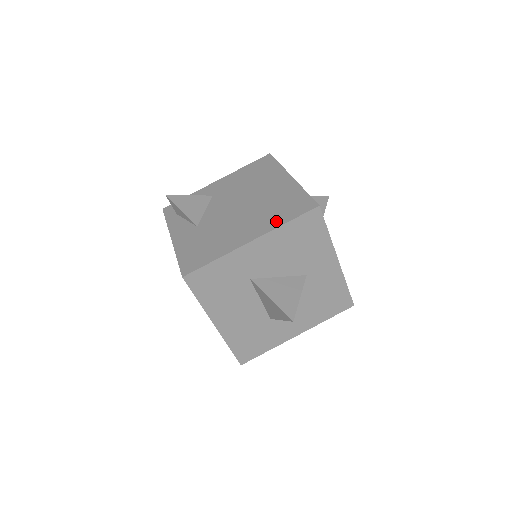
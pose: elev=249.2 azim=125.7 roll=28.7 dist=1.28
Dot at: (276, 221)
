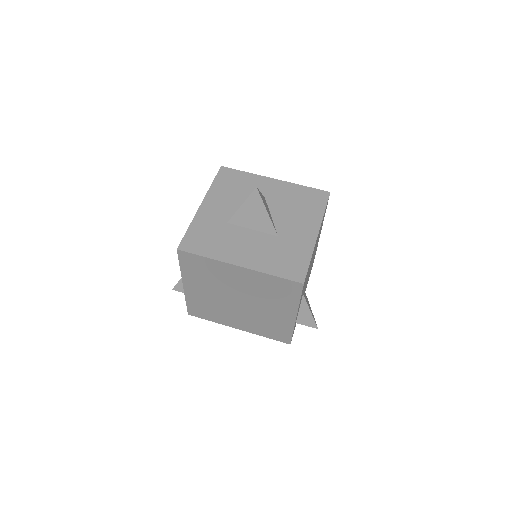
Dot at: occluded
